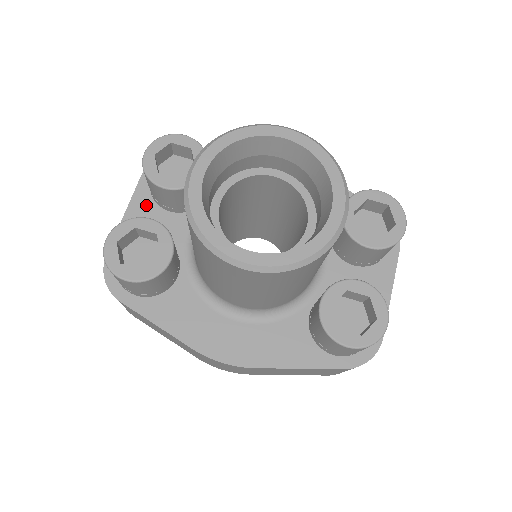
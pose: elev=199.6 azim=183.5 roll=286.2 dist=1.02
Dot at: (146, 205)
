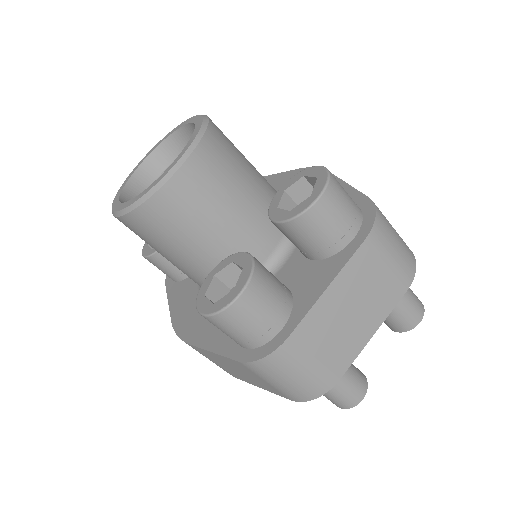
Dot at: occluded
